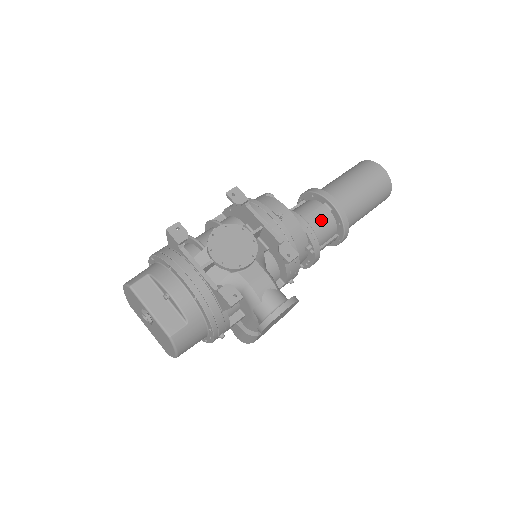
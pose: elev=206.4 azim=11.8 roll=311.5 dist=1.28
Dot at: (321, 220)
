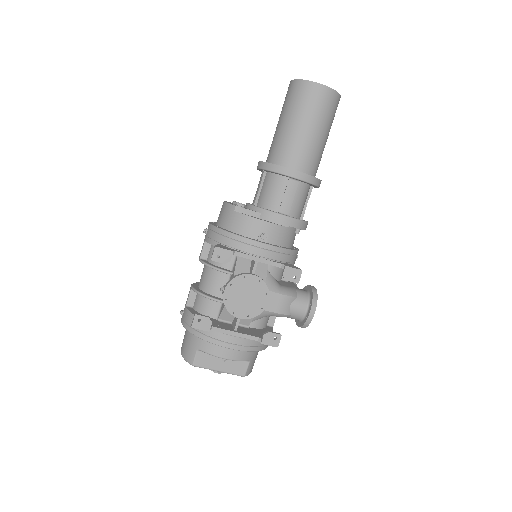
Dot at: (295, 196)
